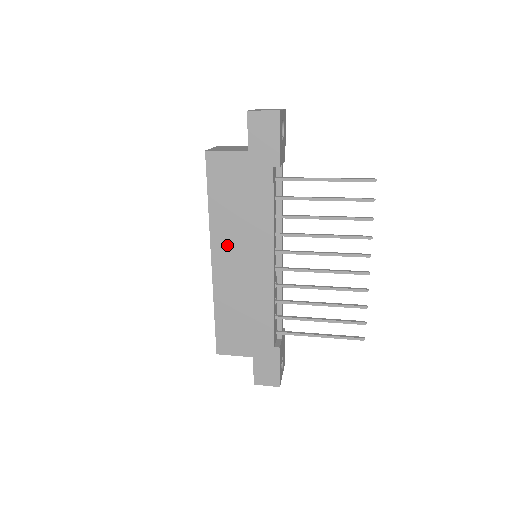
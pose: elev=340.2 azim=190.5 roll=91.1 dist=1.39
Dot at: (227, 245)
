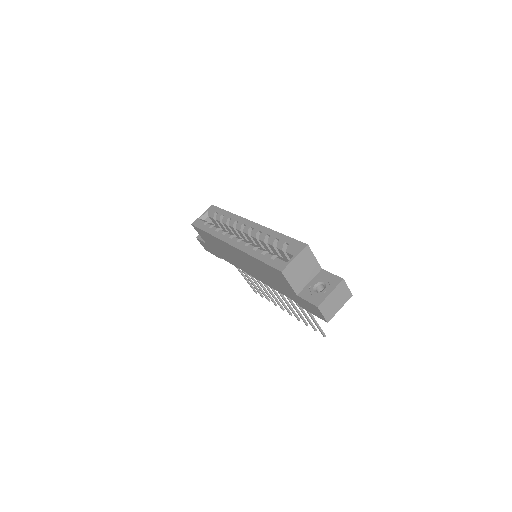
Dot at: (243, 258)
